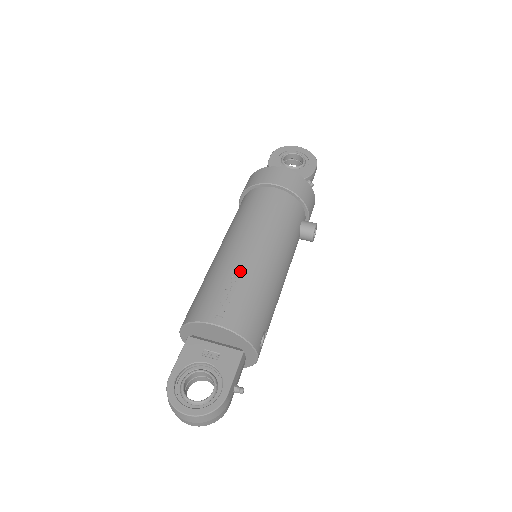
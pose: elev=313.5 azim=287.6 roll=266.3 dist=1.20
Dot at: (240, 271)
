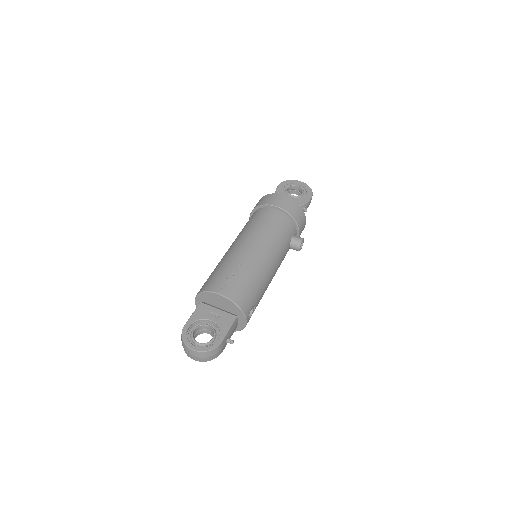
Dot at: (242, 262)
